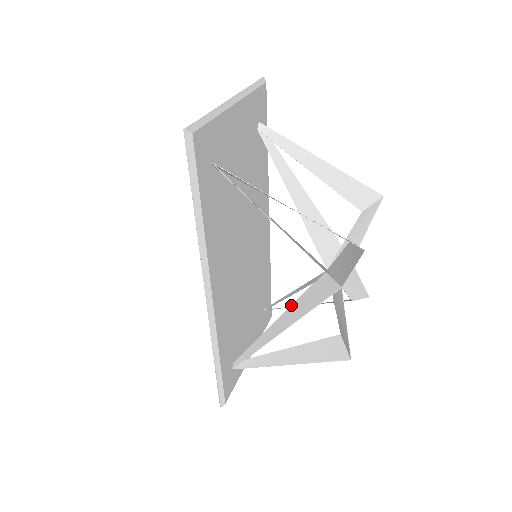
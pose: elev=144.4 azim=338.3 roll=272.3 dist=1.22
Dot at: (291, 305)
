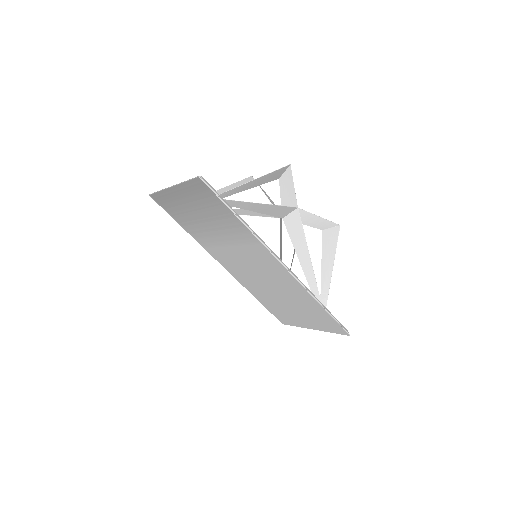
Dot at: (295, 251)
